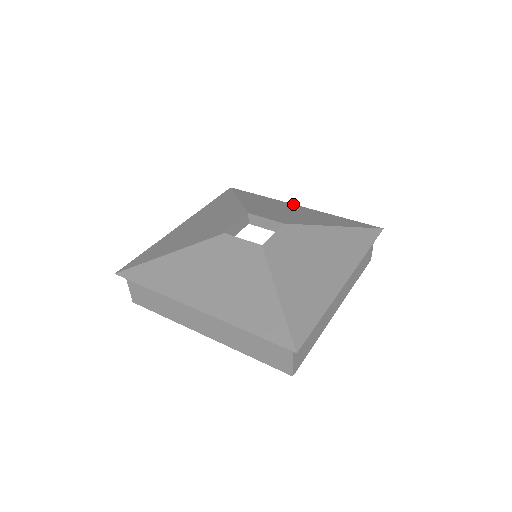
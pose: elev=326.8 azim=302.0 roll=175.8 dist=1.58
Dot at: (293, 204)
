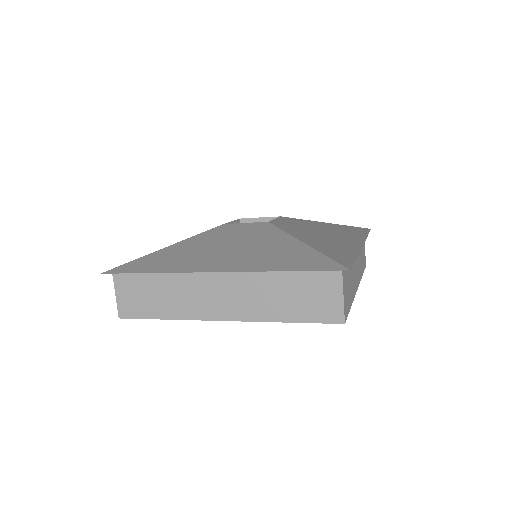
Dot at: occluded
